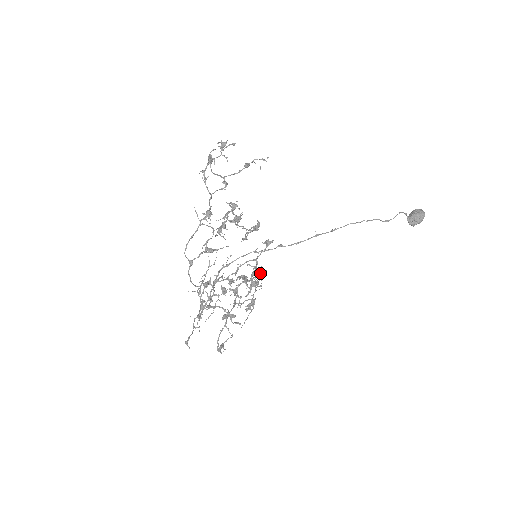
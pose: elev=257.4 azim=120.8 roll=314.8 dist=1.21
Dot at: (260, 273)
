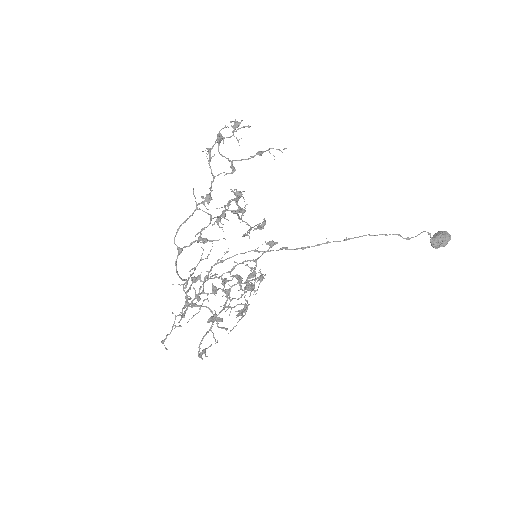
Dot at: occluded
